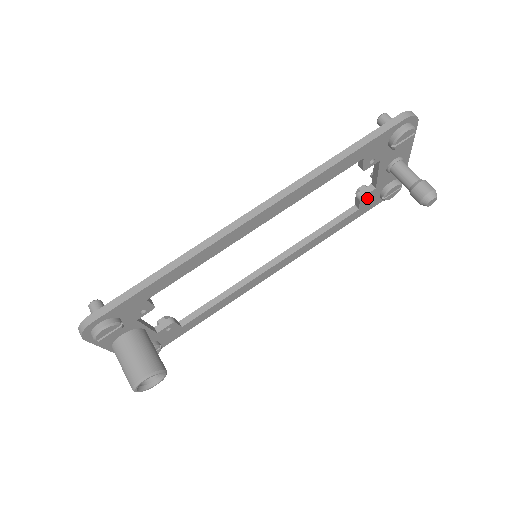
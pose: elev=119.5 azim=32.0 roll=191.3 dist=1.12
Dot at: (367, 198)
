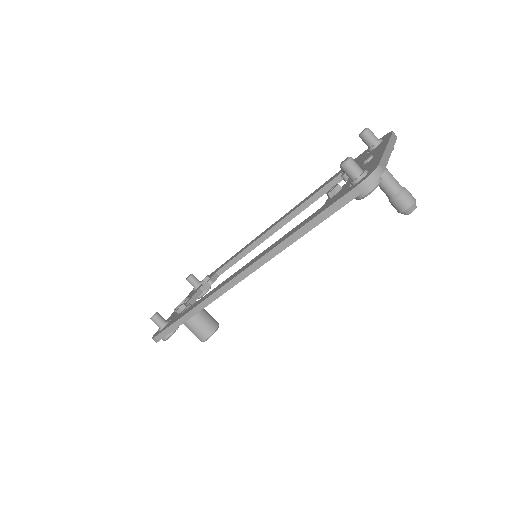
Dot at: occluded
